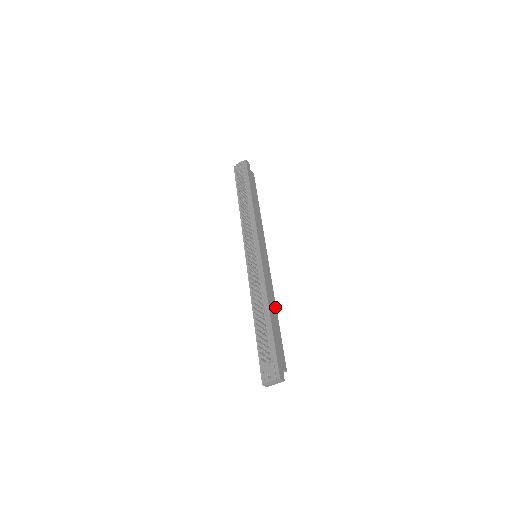
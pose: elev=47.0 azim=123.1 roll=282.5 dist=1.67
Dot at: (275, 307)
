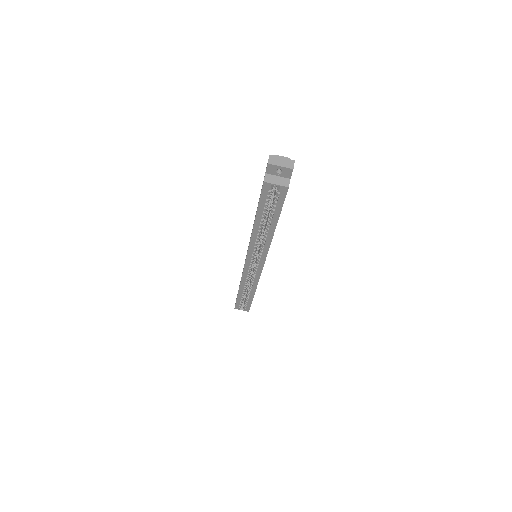
Dot at: (274, 231)
